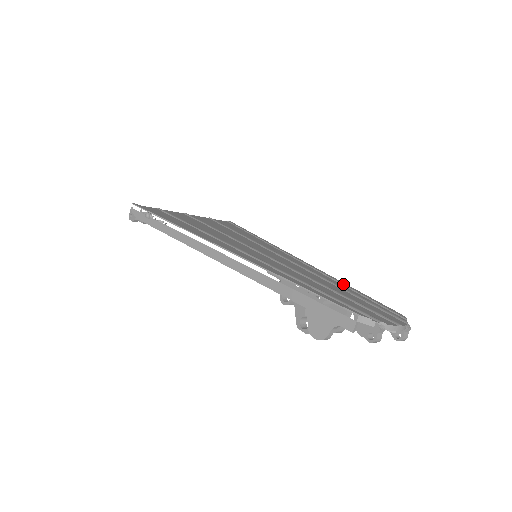
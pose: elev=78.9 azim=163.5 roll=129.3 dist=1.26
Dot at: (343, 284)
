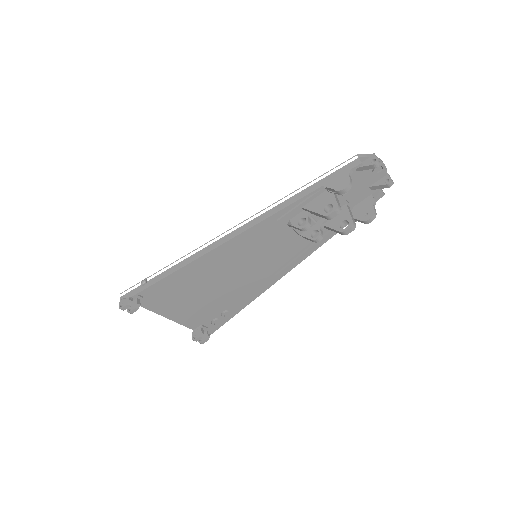
Dot at: occluded
